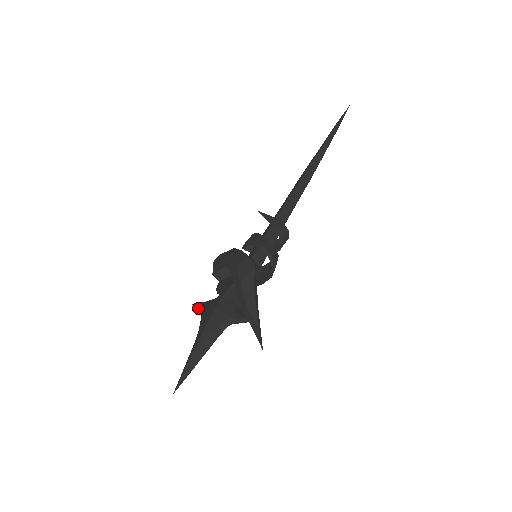
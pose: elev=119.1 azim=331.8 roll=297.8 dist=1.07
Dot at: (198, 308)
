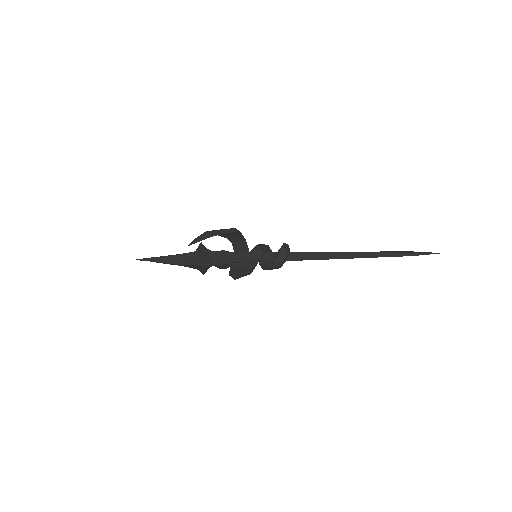
Dot at: occluded
